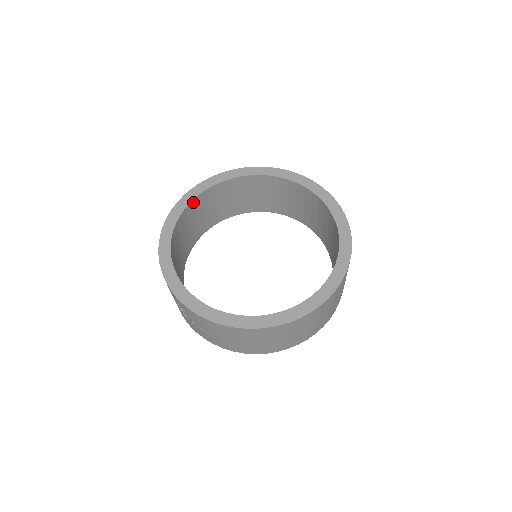
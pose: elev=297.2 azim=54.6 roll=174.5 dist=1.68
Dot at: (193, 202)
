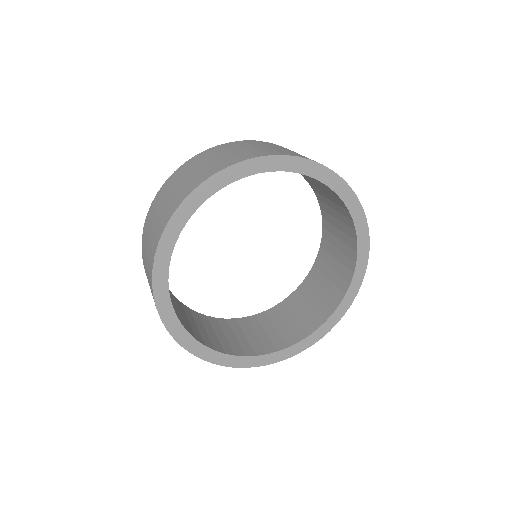
Dot at: (174, 311)
